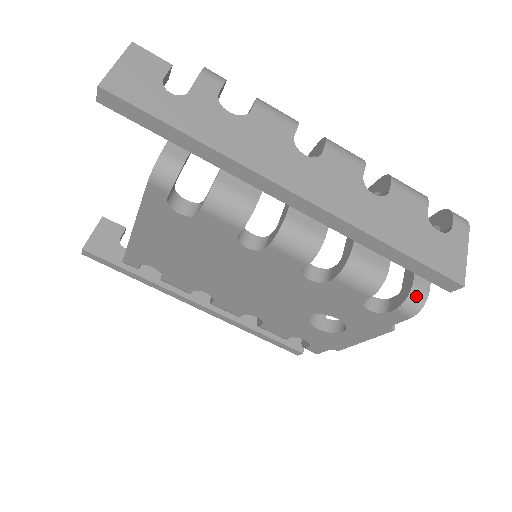
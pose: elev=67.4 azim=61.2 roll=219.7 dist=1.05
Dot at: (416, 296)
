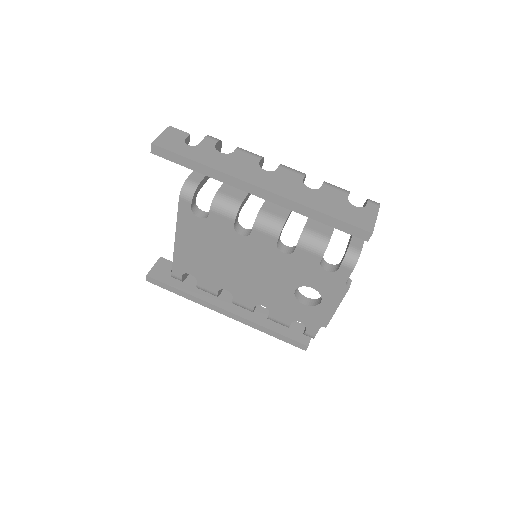
Dot at: (352, 253)
